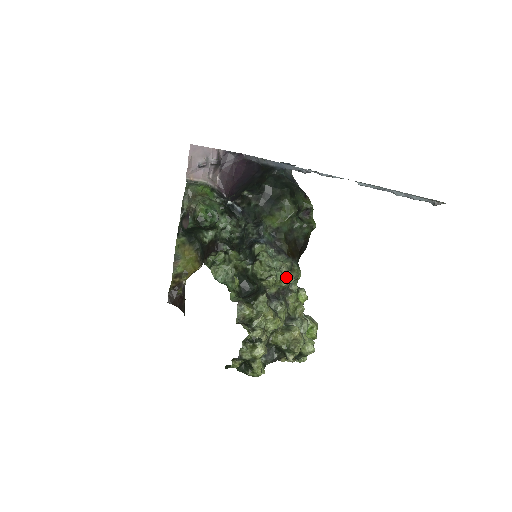
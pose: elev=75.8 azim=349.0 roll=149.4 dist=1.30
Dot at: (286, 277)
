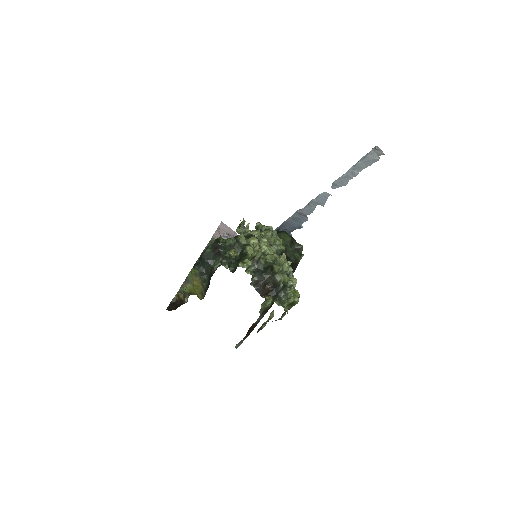
Dot at: (279, 239)
